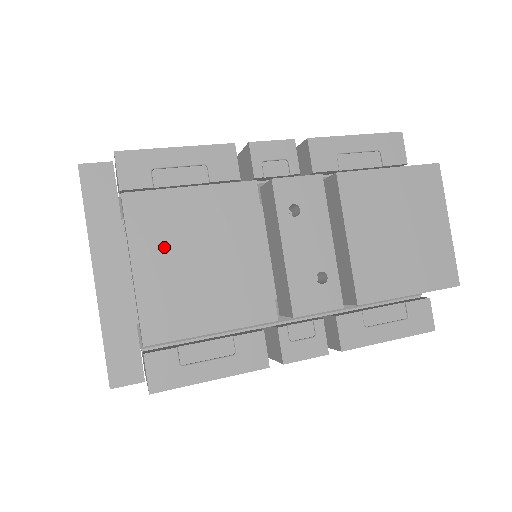
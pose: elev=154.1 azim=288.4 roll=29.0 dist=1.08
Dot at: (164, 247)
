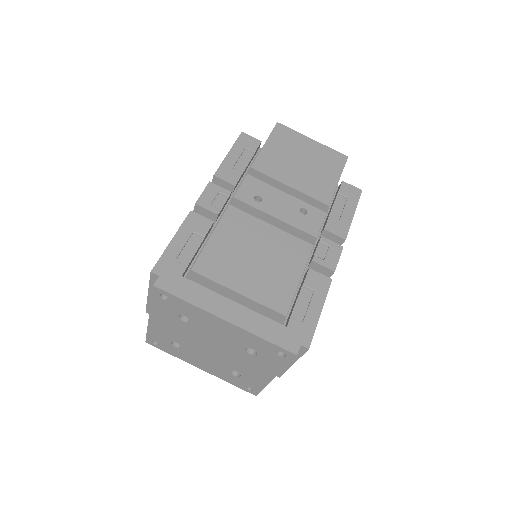
Dot at: occluded
